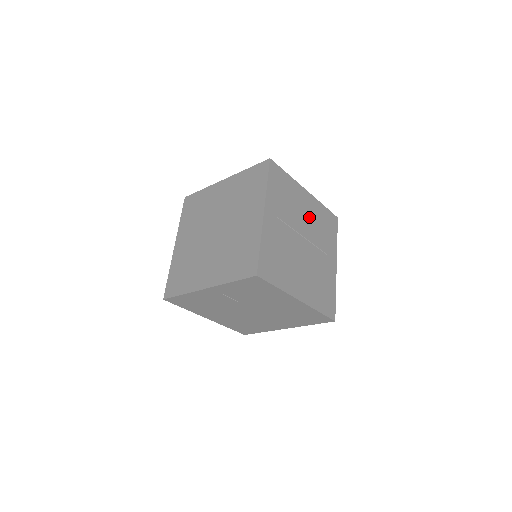
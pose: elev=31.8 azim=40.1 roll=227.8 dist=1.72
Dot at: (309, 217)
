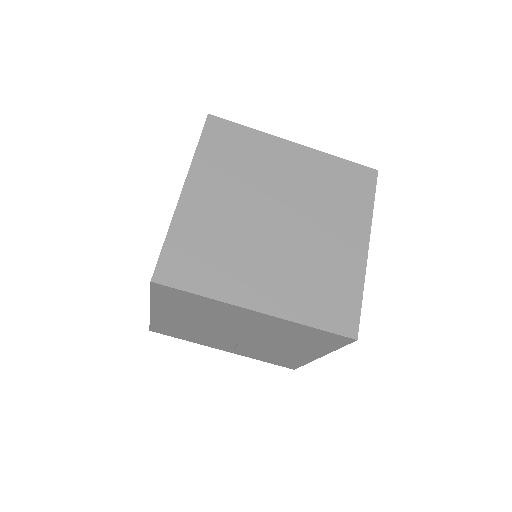
Dot at: occluded
